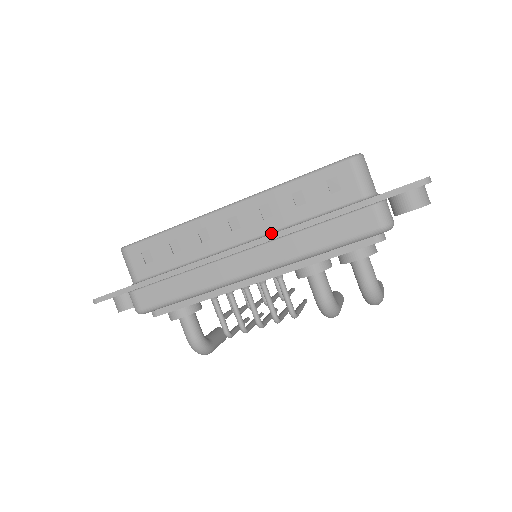
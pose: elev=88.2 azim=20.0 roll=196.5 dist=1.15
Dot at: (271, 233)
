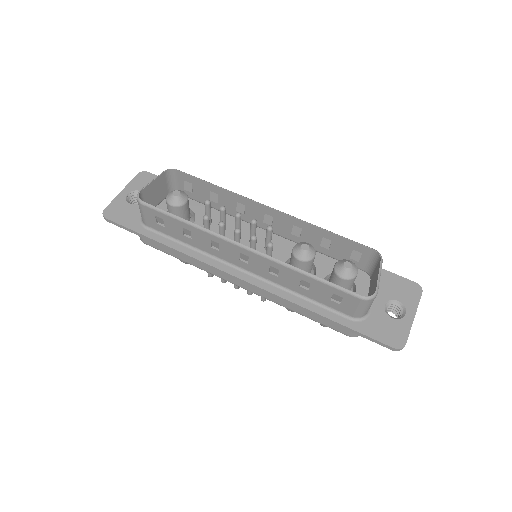
Dot at: (270, 283)
